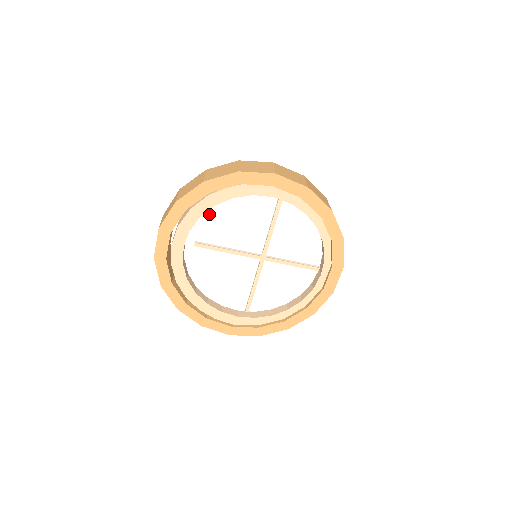
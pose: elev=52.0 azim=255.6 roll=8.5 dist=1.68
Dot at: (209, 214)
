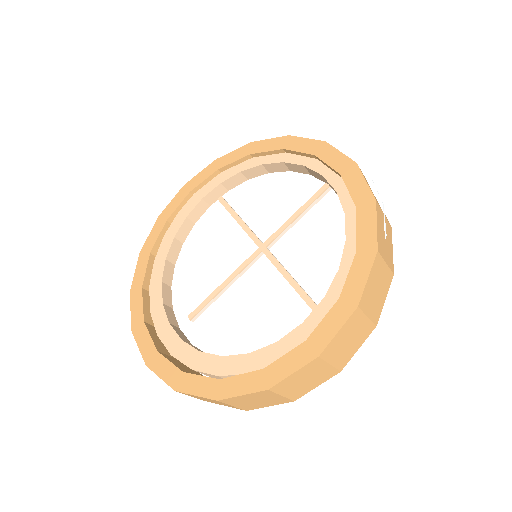
Dot at: (179, 280)
